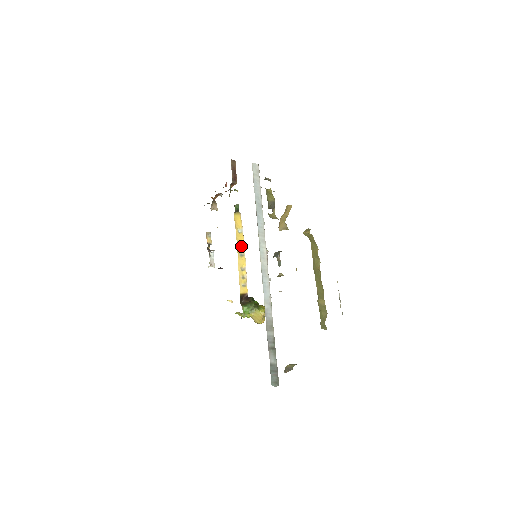
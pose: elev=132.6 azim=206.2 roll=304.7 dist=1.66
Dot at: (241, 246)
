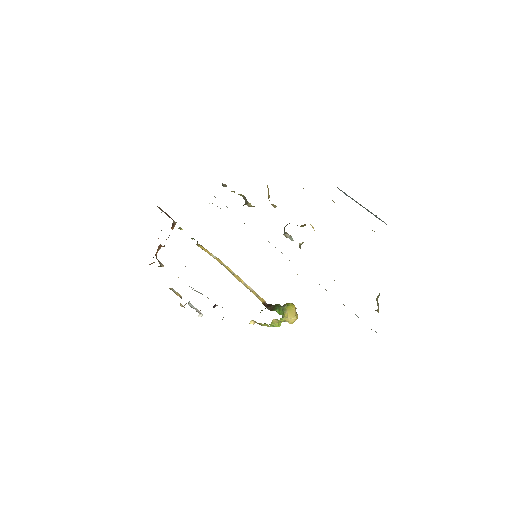
Dot at: (226, 267)
